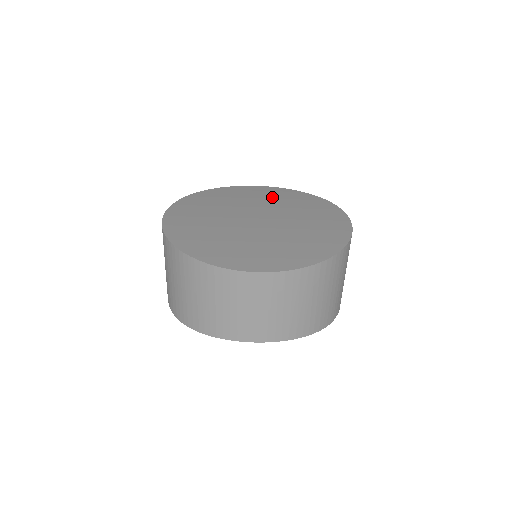
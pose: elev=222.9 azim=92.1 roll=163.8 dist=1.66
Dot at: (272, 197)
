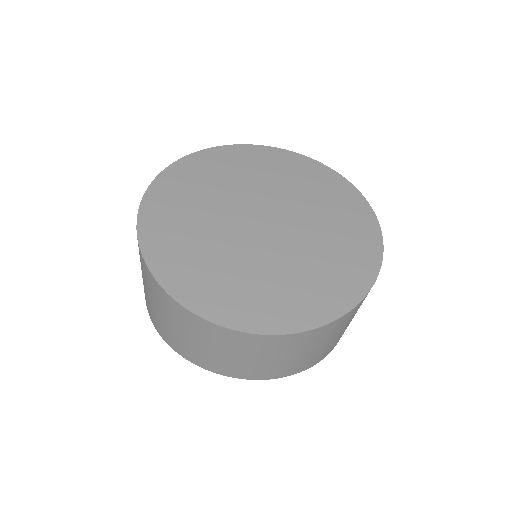
Dot at: (290, 176)
